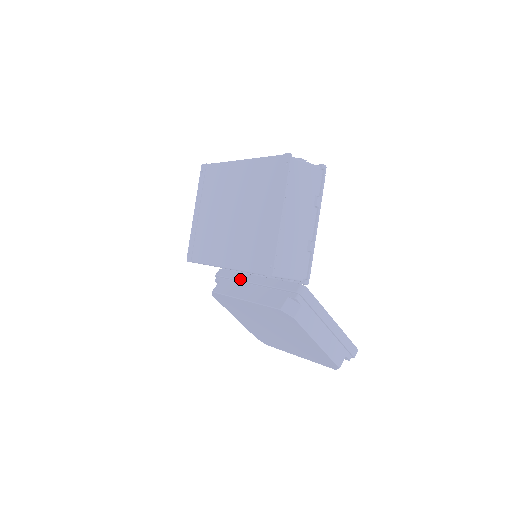
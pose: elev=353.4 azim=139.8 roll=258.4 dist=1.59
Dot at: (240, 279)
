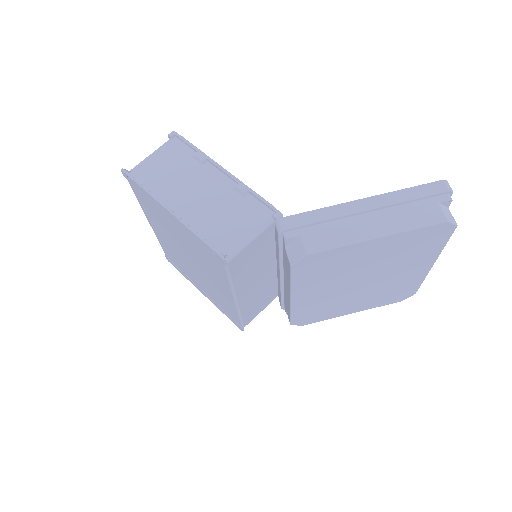
Dot at: (279, 287)
